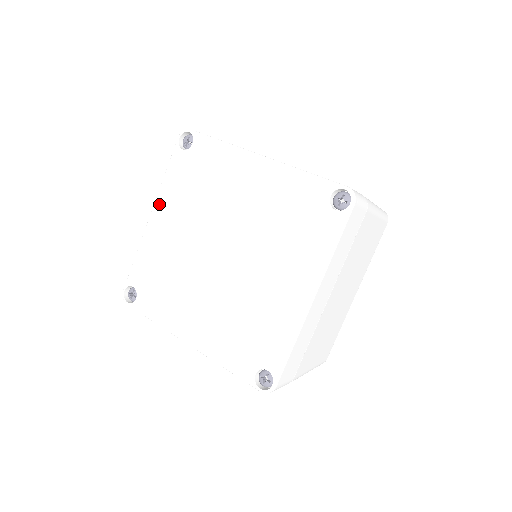
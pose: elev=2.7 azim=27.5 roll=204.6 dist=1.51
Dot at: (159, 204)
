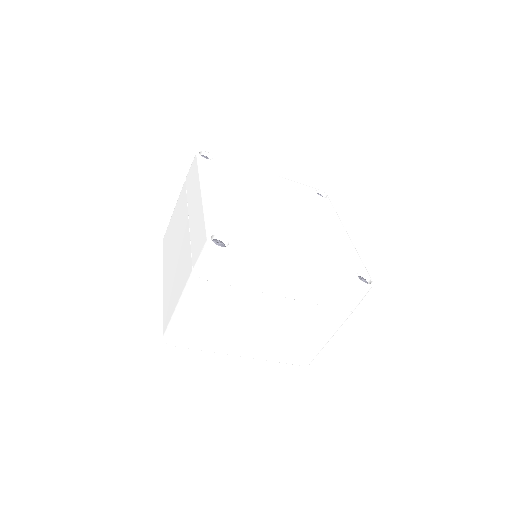
Dot at: (277, 177)
